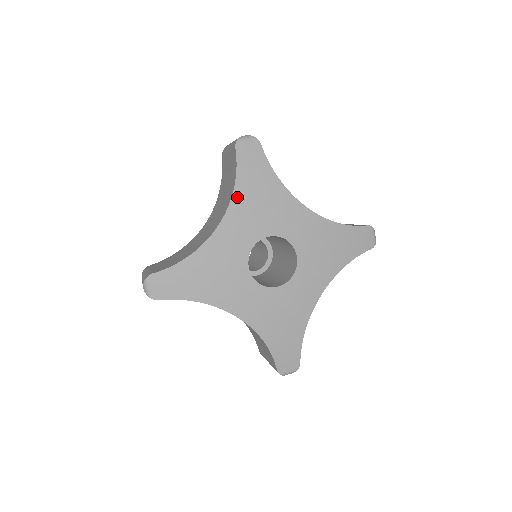
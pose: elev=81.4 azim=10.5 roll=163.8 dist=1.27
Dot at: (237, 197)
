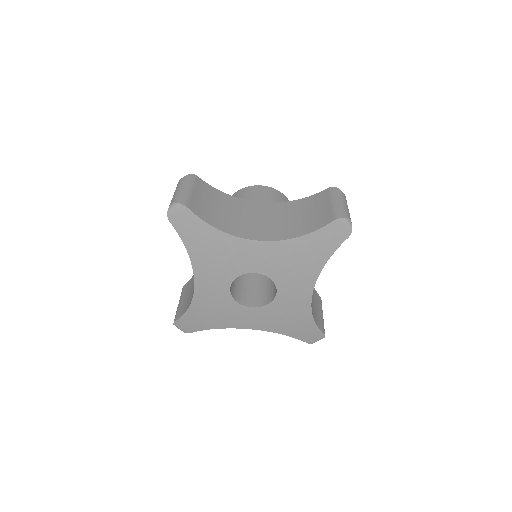
Dot at: (195, 260)
